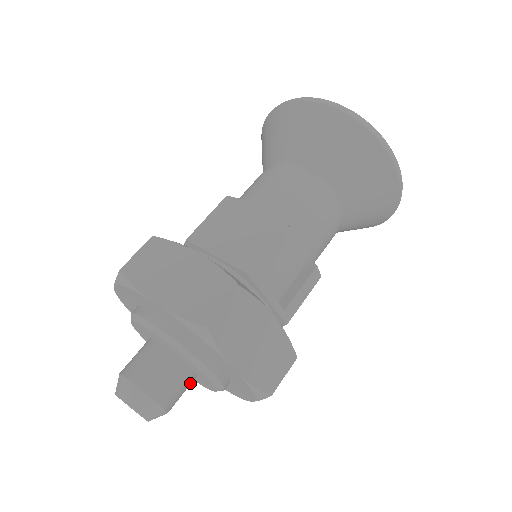
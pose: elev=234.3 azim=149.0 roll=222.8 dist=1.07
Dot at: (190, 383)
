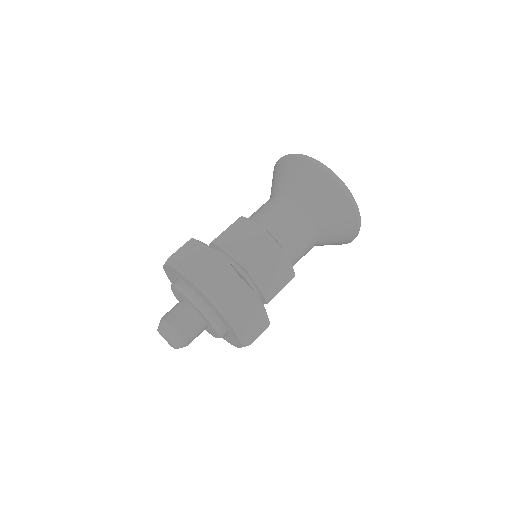
Dot at: occluded
